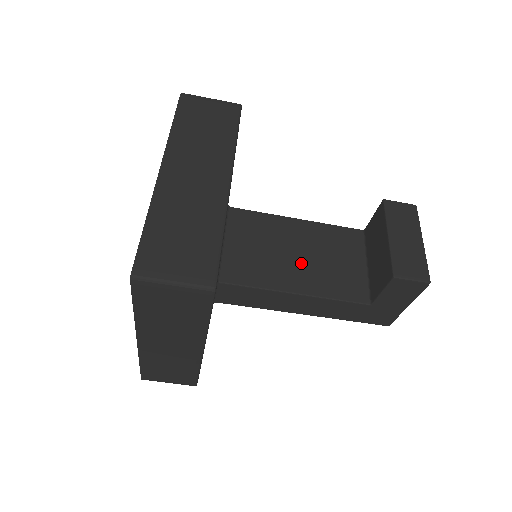
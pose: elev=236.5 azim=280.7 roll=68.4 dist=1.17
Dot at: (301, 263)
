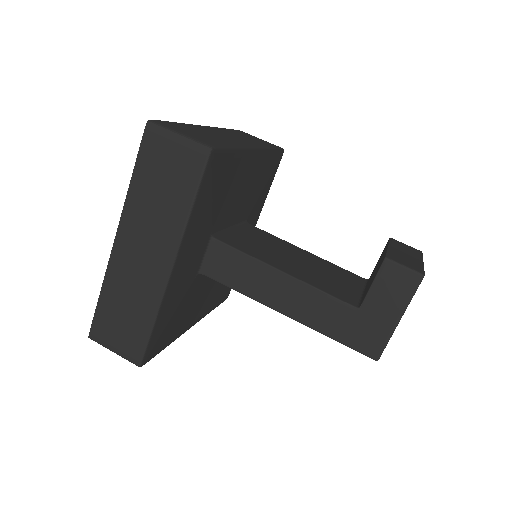
Dot at: (297, 264)
